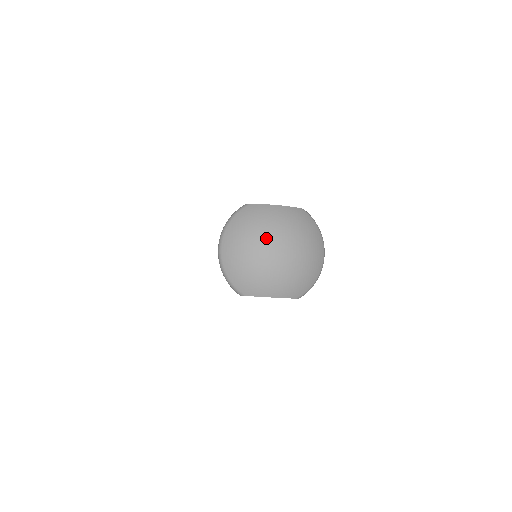
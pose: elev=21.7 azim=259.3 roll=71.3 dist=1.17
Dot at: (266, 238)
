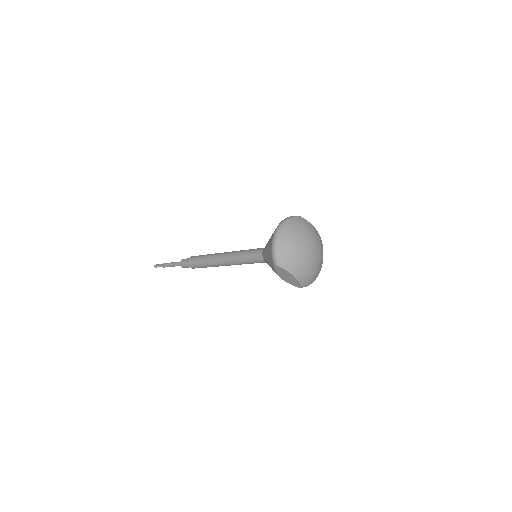
Dot at: (309, 240)
